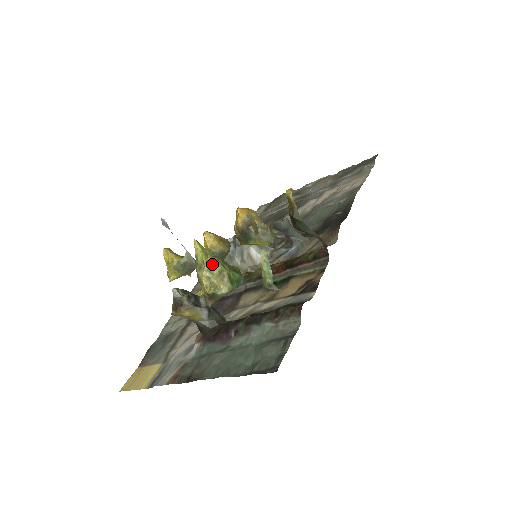
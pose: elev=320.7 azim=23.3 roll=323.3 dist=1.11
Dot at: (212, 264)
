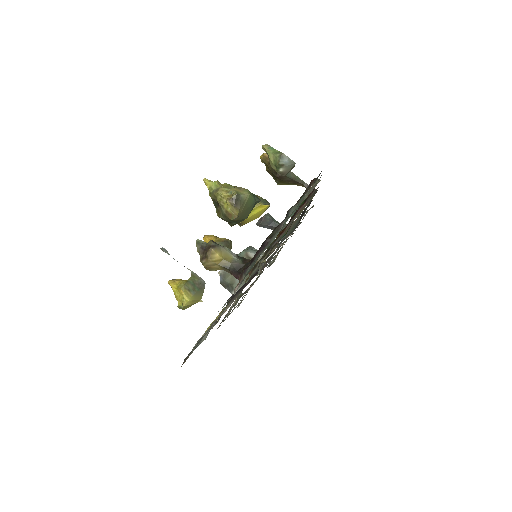
Dot at: (226, 186)
